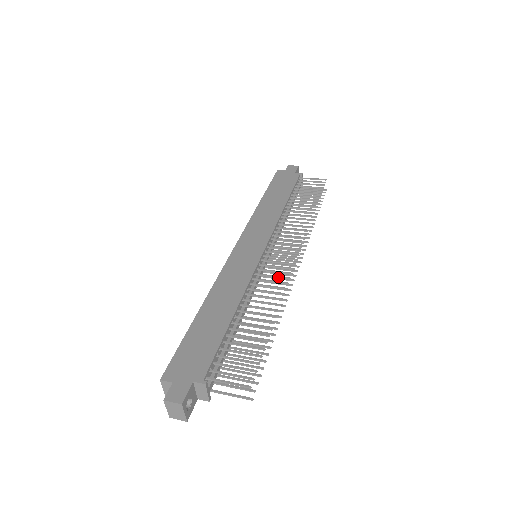
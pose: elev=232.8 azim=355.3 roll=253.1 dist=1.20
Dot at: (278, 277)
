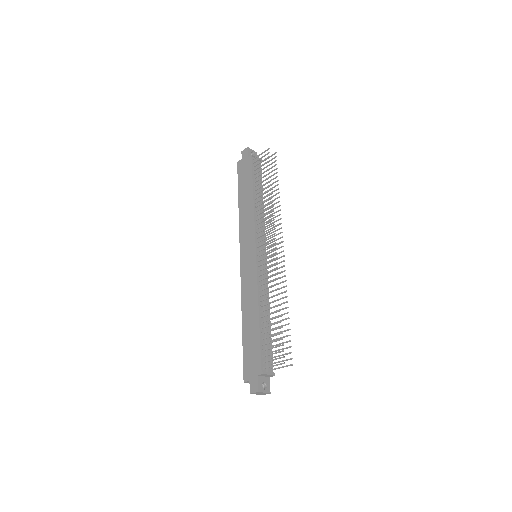
Dot at: occluded
